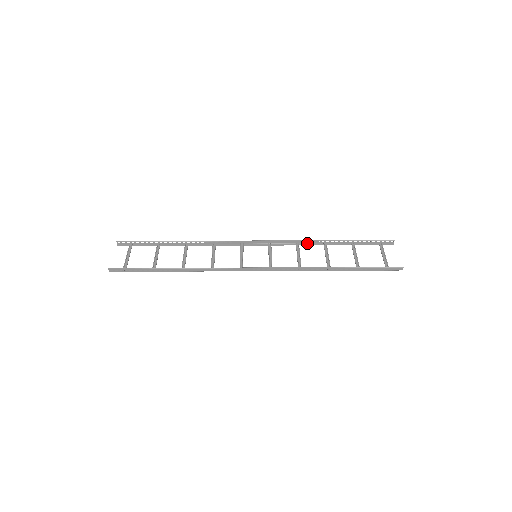
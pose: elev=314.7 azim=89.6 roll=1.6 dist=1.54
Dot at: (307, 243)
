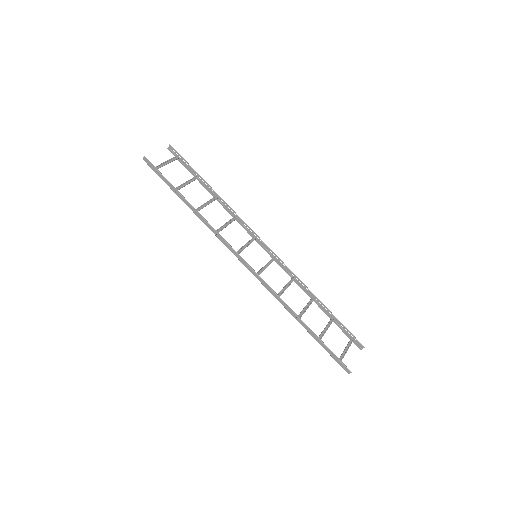
Dot at: (301, 285)
